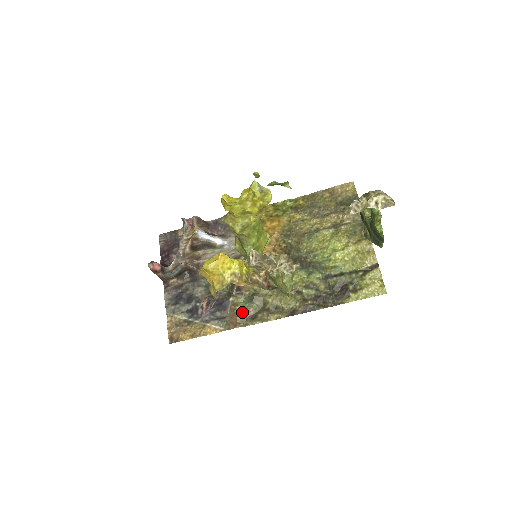
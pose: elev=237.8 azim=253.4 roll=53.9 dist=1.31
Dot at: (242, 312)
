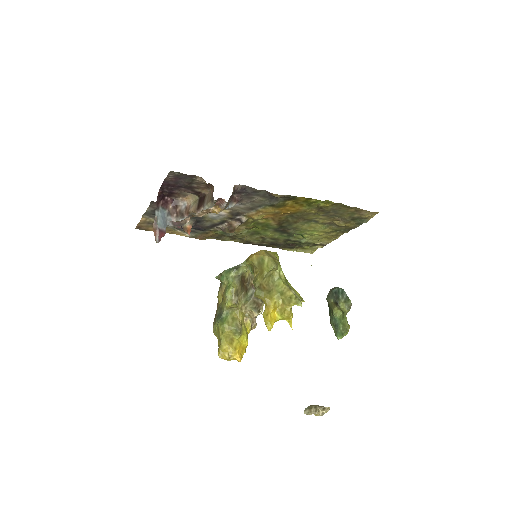
Dot at: (213, 235)
